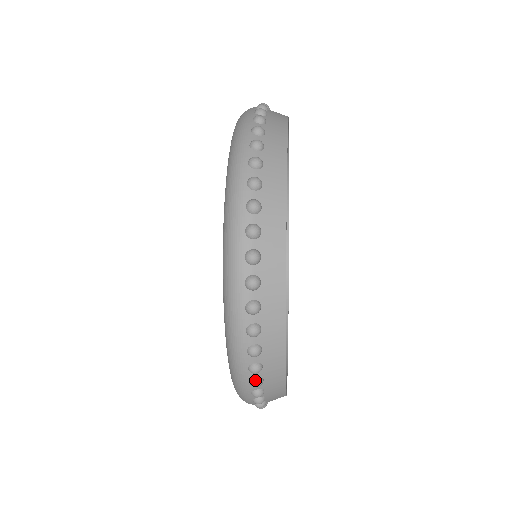
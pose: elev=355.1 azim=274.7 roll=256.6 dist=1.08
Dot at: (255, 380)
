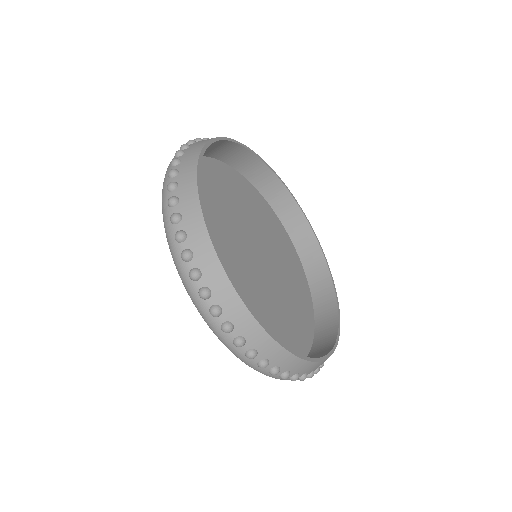
Dot at: (173, 214)
